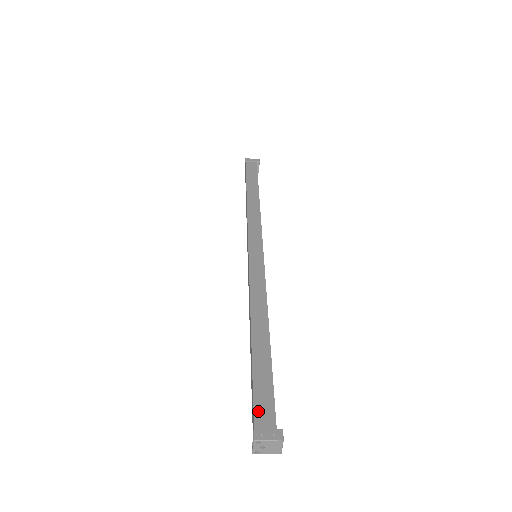
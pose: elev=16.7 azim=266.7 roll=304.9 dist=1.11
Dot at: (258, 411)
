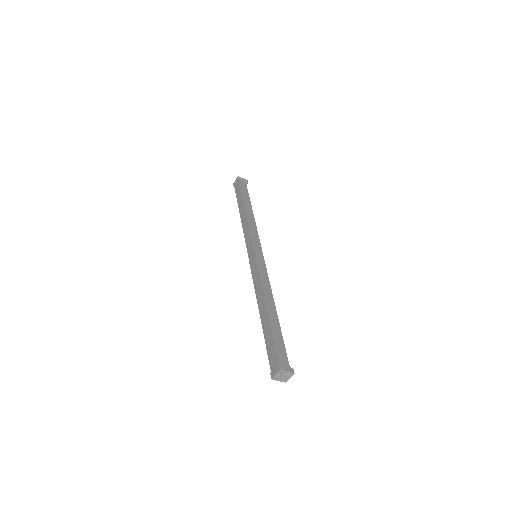
Dot at: (279, 355)
